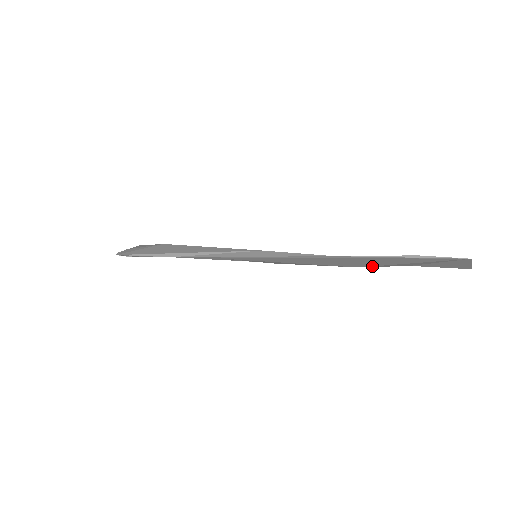
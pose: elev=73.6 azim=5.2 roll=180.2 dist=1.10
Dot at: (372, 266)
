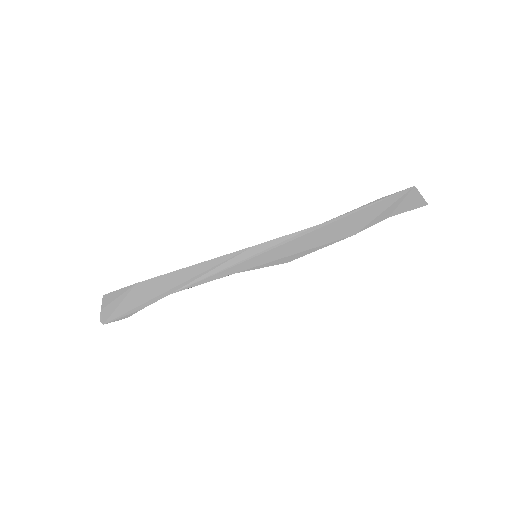
Dot at: (363, 229)
